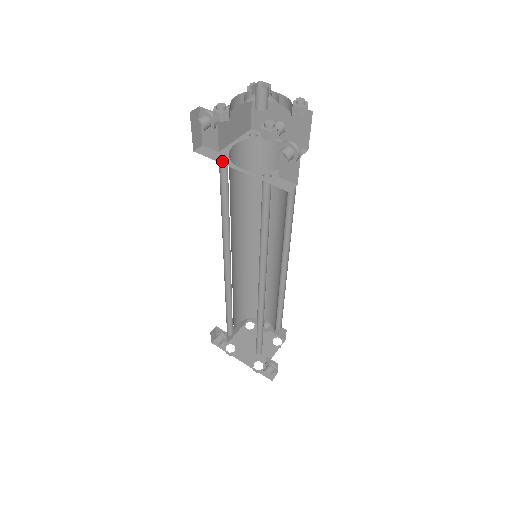
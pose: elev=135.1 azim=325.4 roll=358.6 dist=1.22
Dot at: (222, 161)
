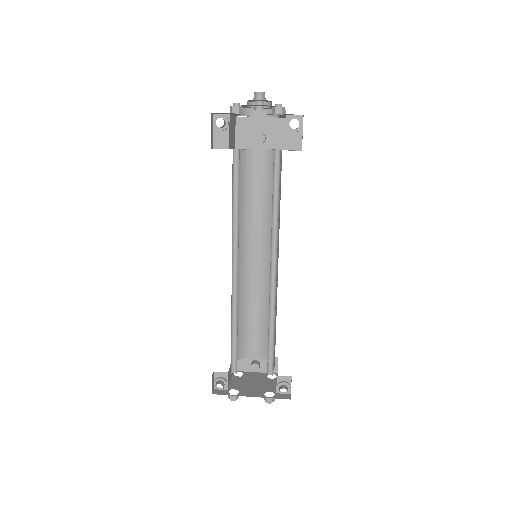
Dot at: occluded
